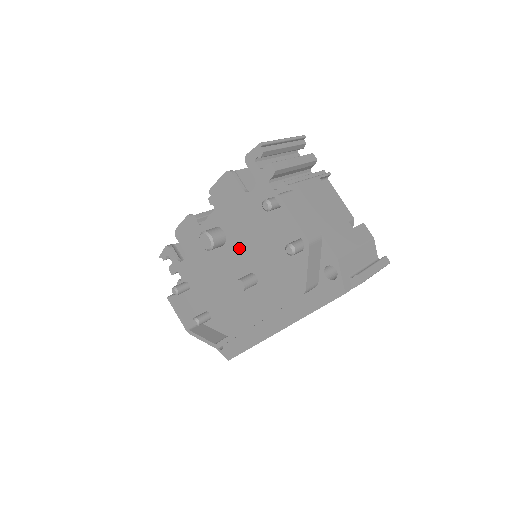
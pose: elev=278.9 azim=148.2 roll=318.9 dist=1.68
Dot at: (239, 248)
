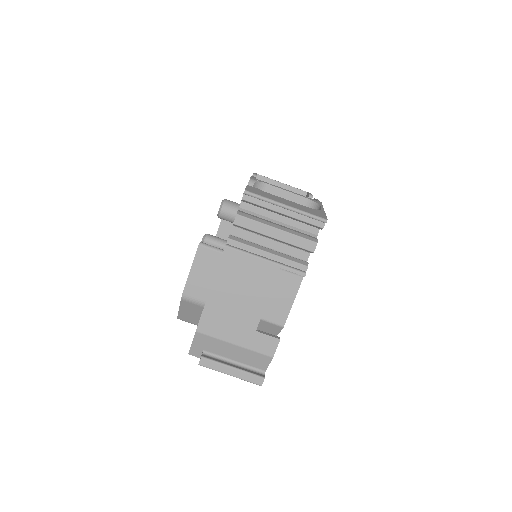
Dot at: occluded
